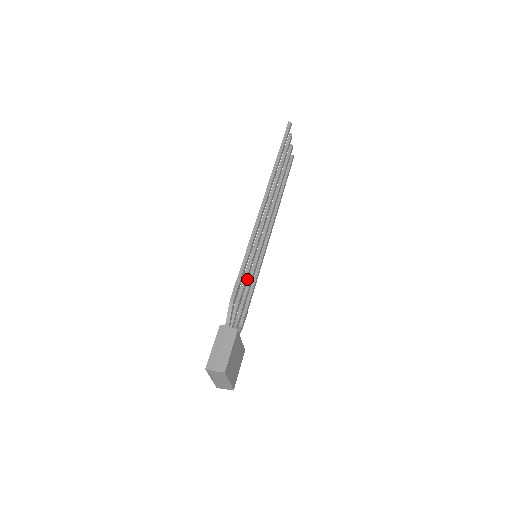
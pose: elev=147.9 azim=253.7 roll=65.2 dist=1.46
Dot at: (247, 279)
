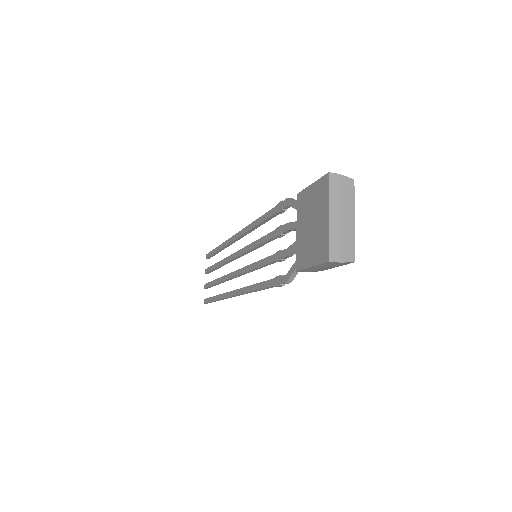
Dot at: (271, 239)
